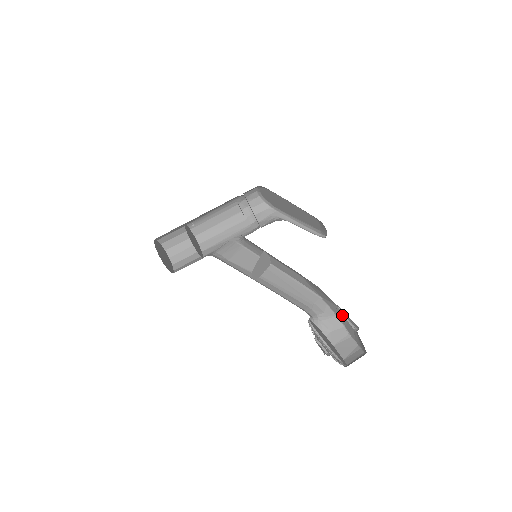
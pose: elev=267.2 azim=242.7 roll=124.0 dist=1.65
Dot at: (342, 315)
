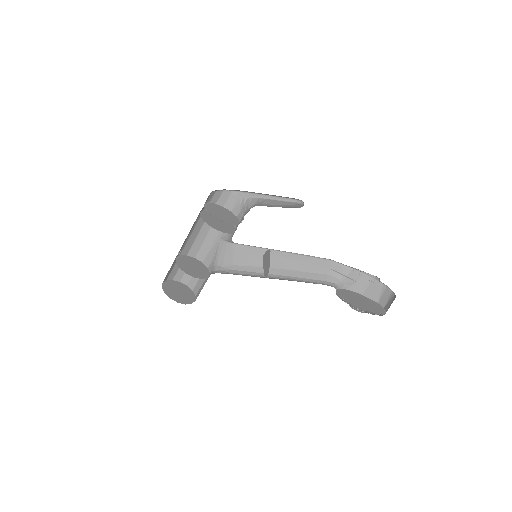
Dot at: (359, 270)
